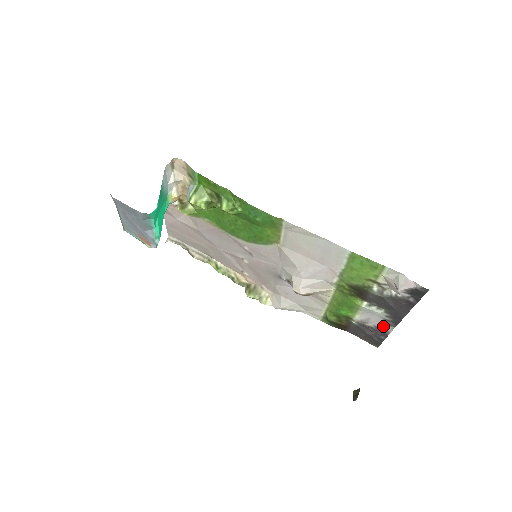
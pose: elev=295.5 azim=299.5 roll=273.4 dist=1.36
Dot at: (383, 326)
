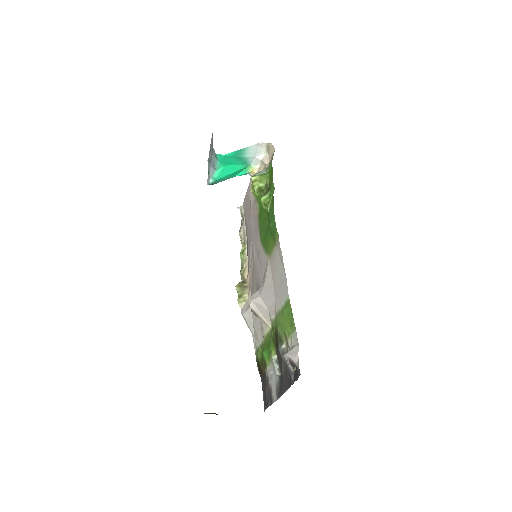
Dot at: (274, 391)
